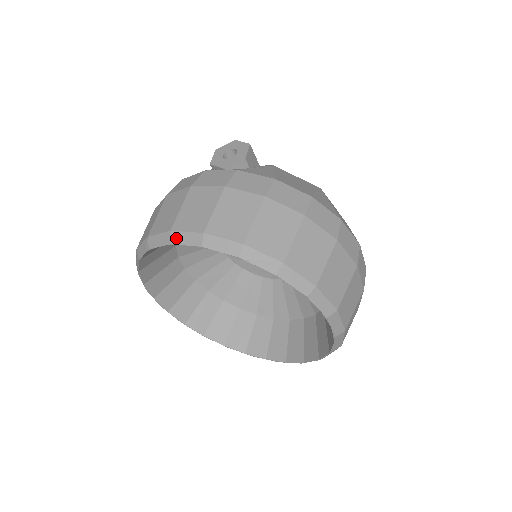
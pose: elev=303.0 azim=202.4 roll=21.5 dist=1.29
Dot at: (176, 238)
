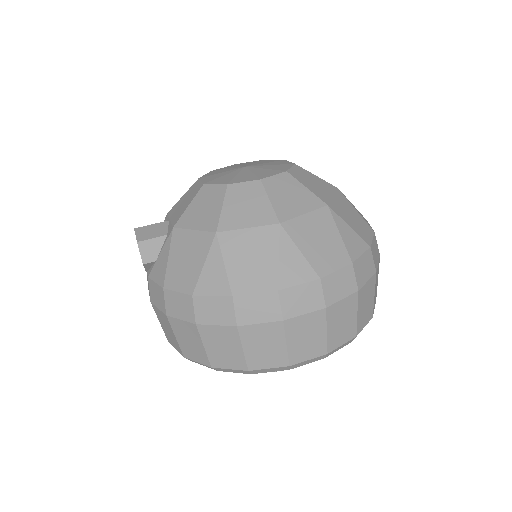
Dot at: occluded
